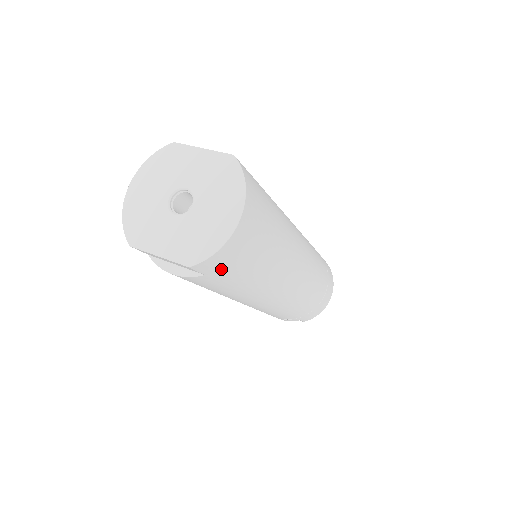
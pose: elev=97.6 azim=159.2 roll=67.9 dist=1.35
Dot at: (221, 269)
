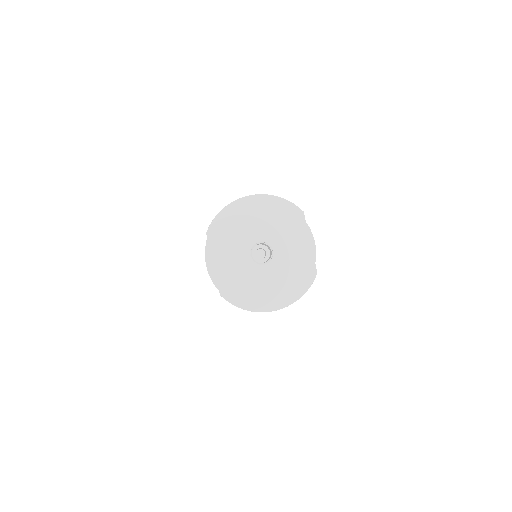
Dot at: occluded
